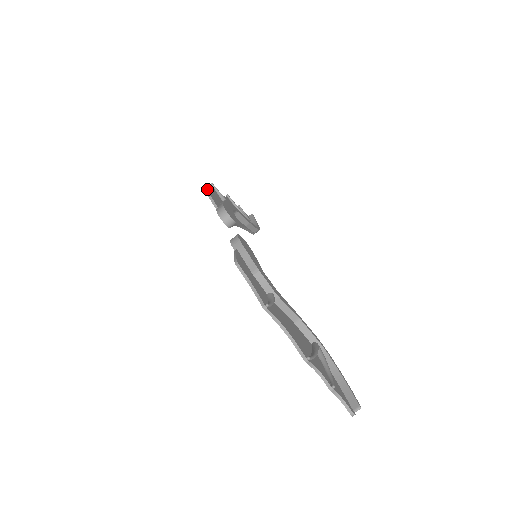
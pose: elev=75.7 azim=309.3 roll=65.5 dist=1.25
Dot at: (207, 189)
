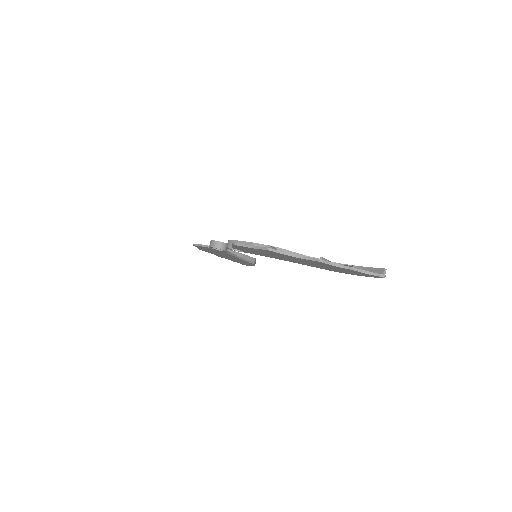
Dot at: (195, 244)
